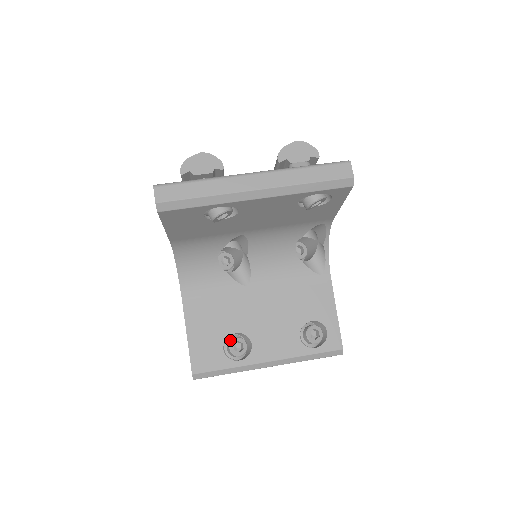
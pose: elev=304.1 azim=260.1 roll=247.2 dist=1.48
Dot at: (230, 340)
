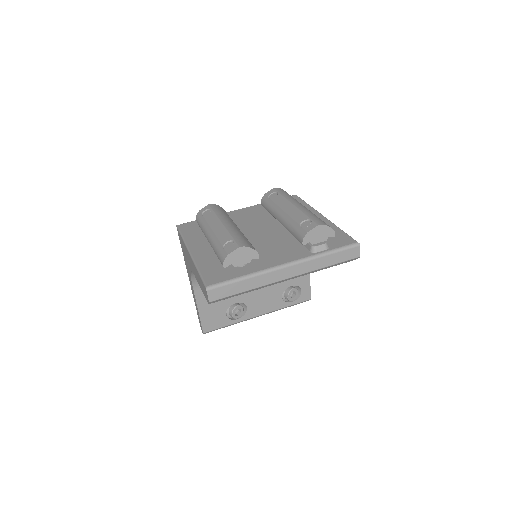
Dot at: (231, 309)
